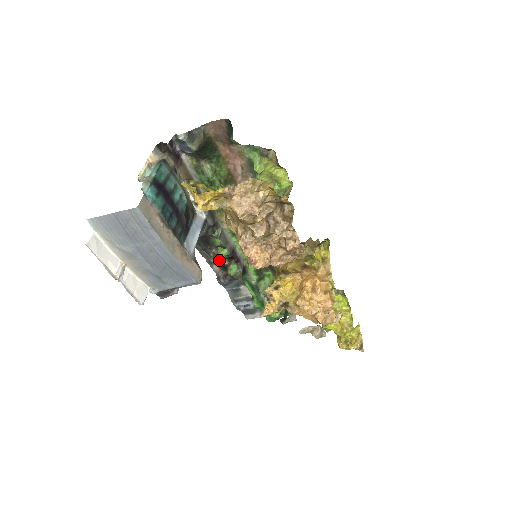
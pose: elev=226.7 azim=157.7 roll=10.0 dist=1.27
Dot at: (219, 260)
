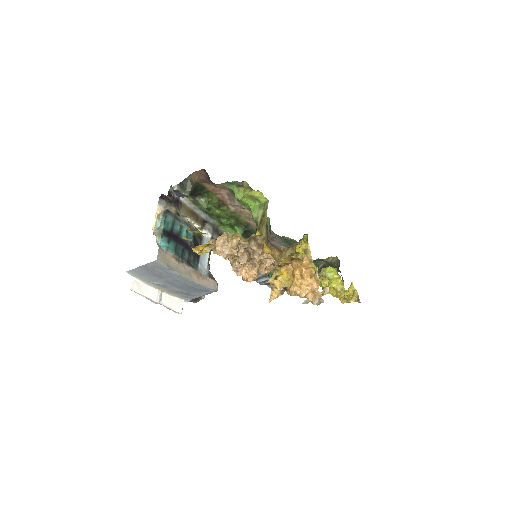
Dot at: occluded
